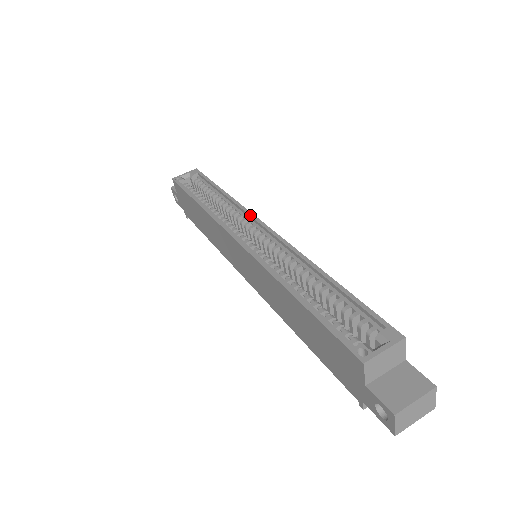
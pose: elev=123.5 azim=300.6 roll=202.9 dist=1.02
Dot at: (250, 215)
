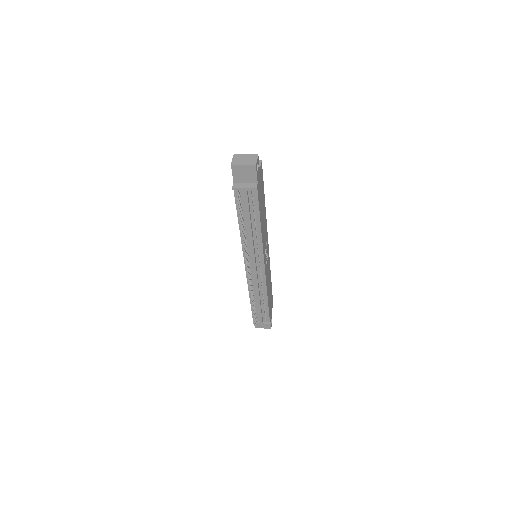
Dot at: occluded
